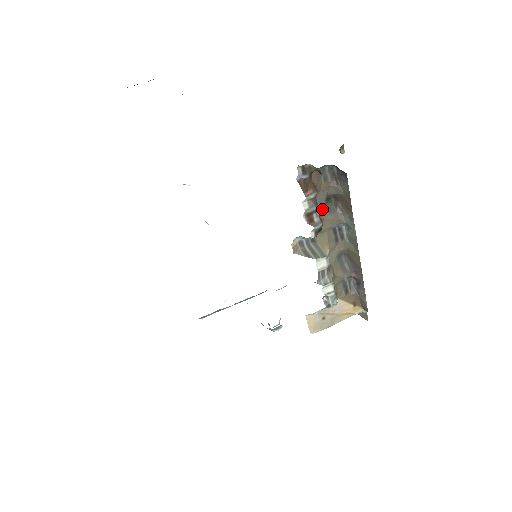
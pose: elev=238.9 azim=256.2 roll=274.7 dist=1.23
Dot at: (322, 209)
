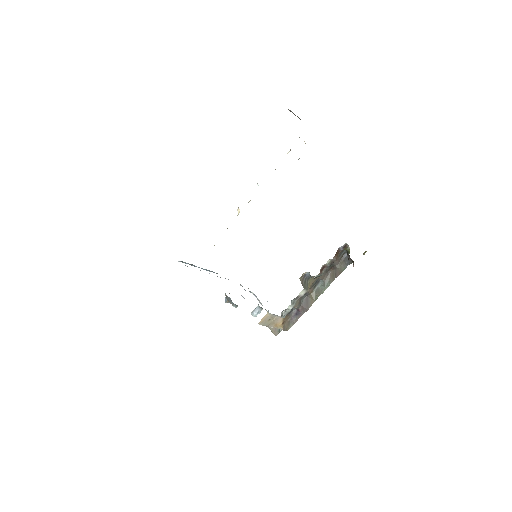
Dot at: occluded
